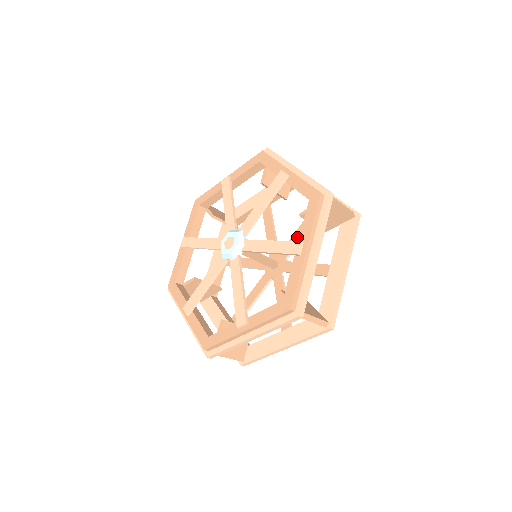
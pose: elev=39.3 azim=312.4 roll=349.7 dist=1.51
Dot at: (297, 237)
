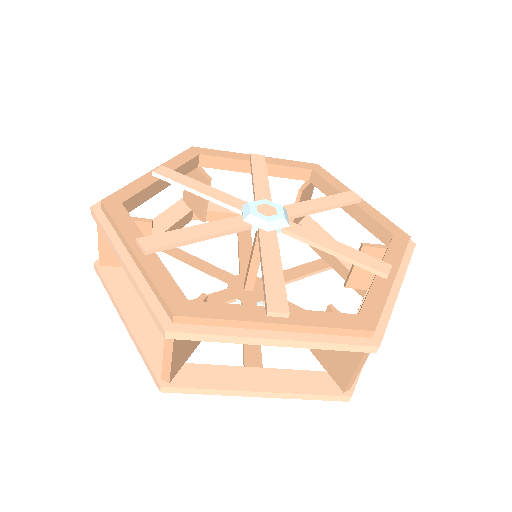
Dot at: (290, 275)
